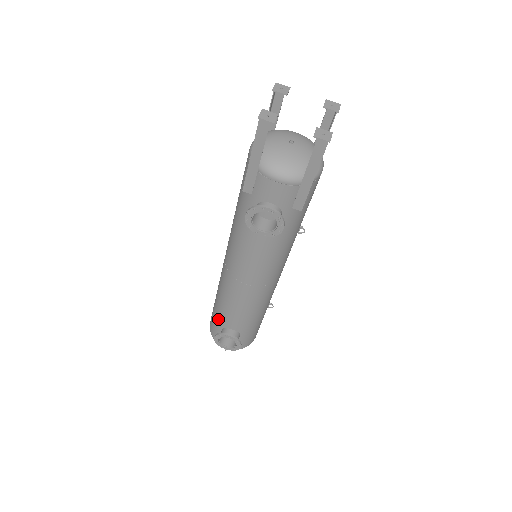
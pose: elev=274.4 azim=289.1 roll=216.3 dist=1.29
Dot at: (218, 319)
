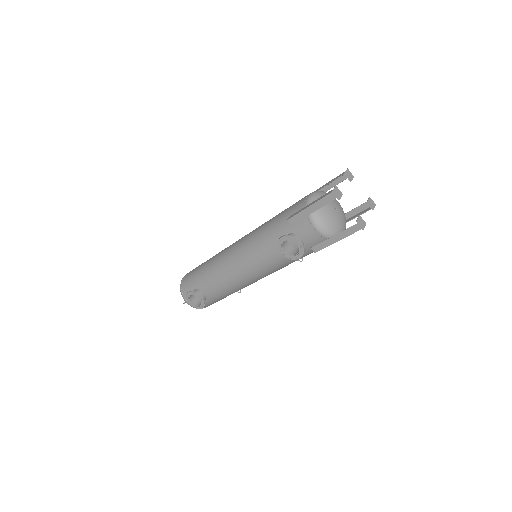
Dot at: (197, 281)
